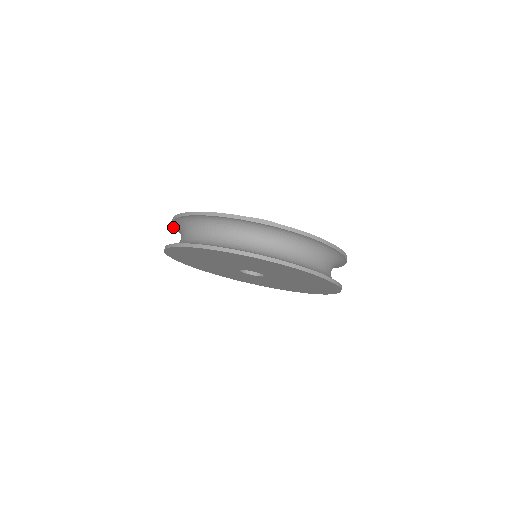
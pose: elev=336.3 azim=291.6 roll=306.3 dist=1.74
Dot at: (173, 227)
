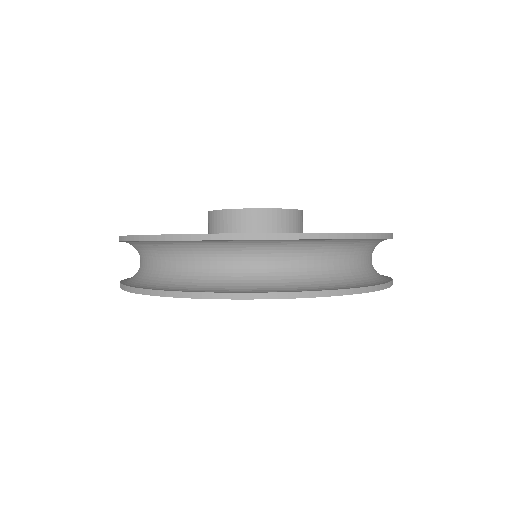
Dot at: (125, 241)
